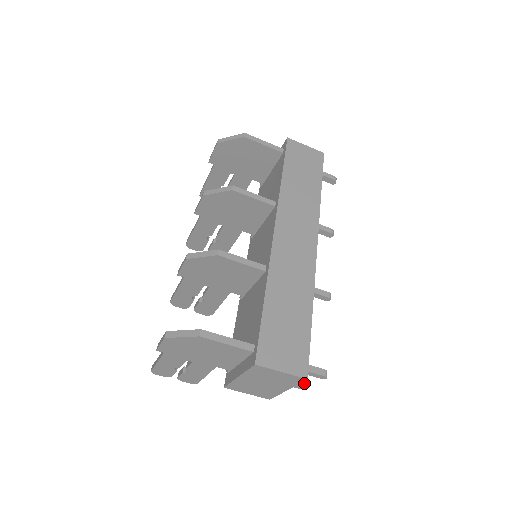
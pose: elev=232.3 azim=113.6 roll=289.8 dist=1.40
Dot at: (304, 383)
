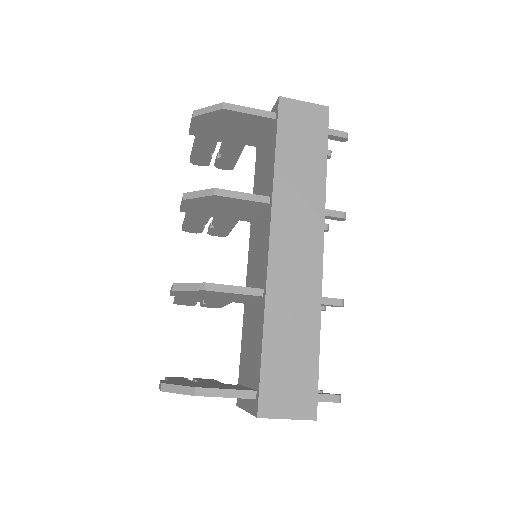
Dot at: occluded
